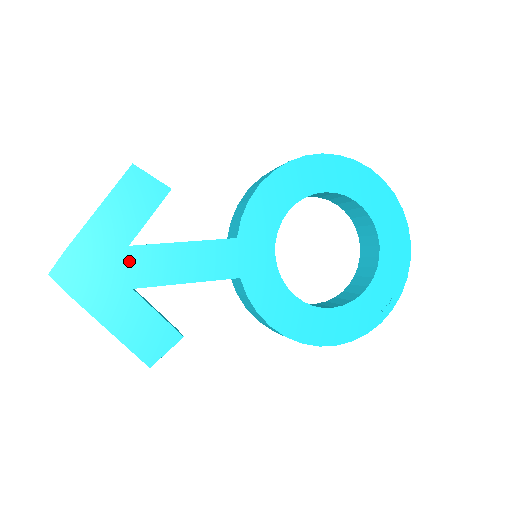
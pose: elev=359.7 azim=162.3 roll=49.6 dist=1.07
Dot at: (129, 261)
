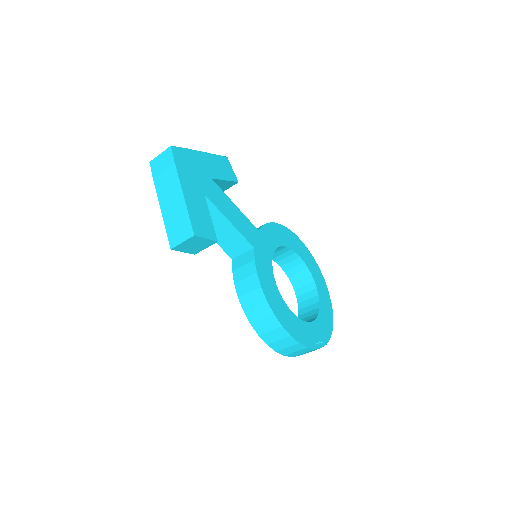
Dot at: (208, 183)
